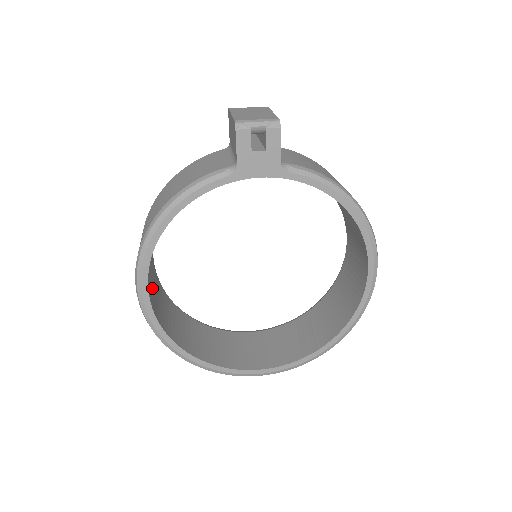
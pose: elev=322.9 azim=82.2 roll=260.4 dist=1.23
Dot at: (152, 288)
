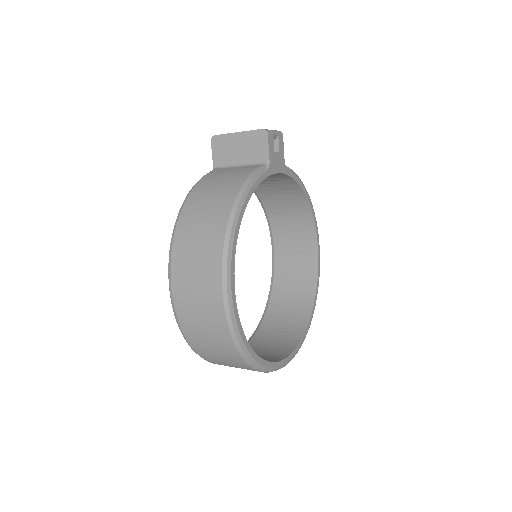
Dot at: occluded
